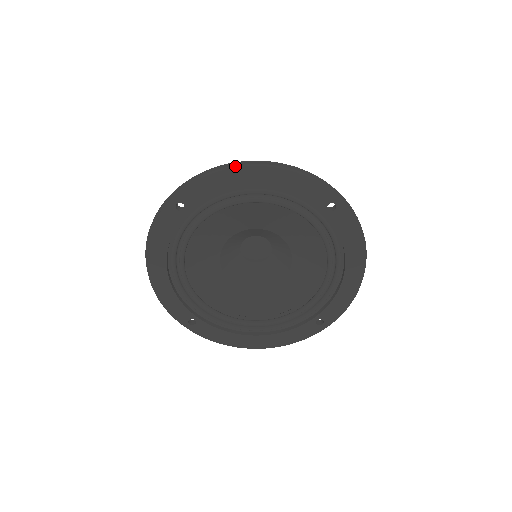
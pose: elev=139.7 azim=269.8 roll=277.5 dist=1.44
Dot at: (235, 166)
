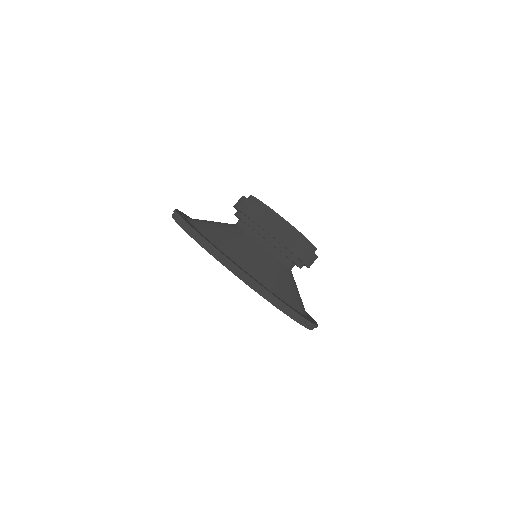
Dot at: (193, 235)
